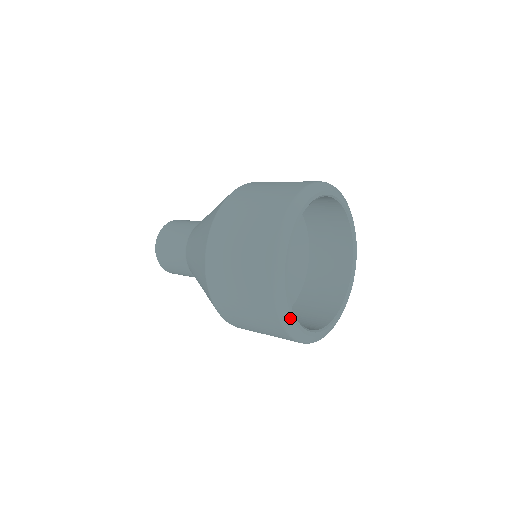
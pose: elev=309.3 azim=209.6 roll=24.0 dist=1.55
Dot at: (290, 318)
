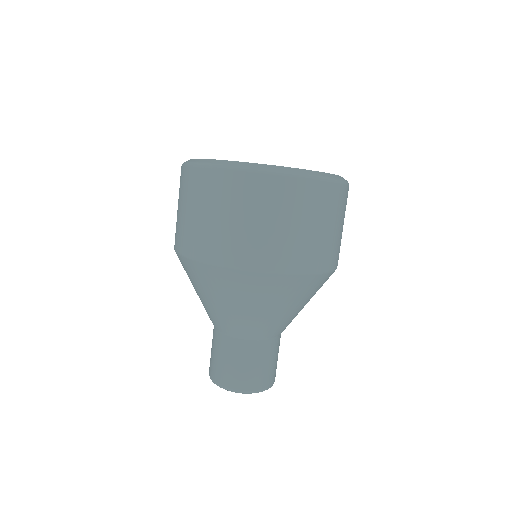
Dot at: occluded
